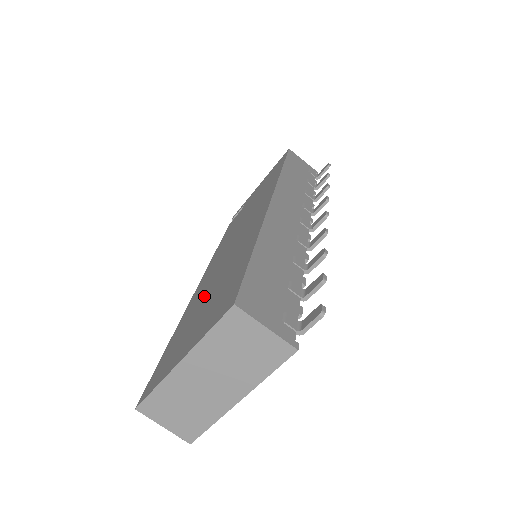
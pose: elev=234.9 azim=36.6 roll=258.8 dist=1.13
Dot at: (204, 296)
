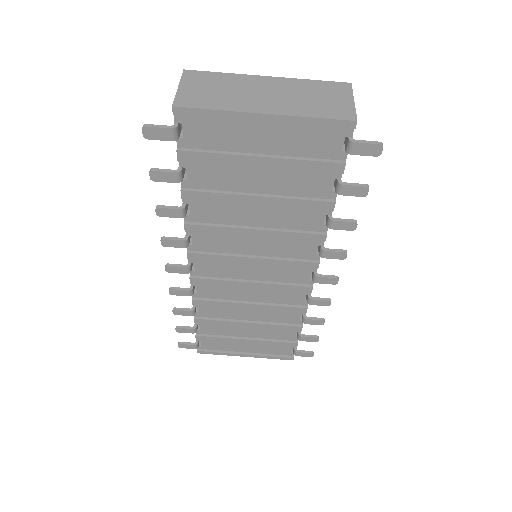
Dot at: occluded
